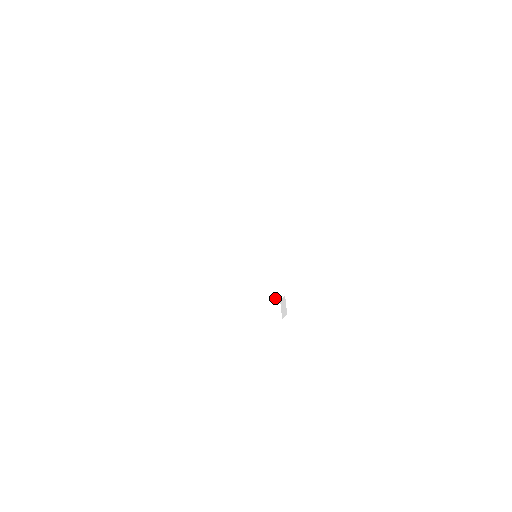
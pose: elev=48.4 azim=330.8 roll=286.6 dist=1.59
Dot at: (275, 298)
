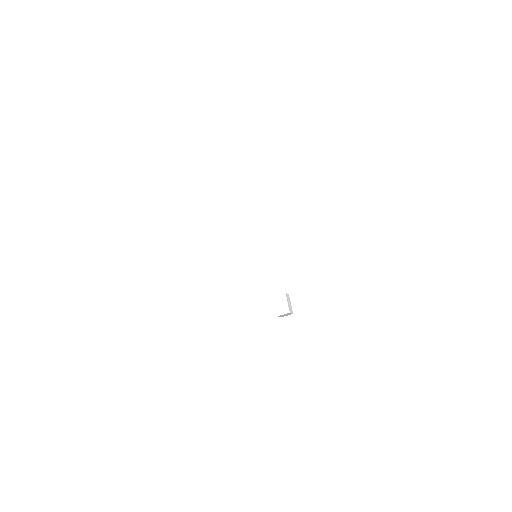
Dot at: occluded
